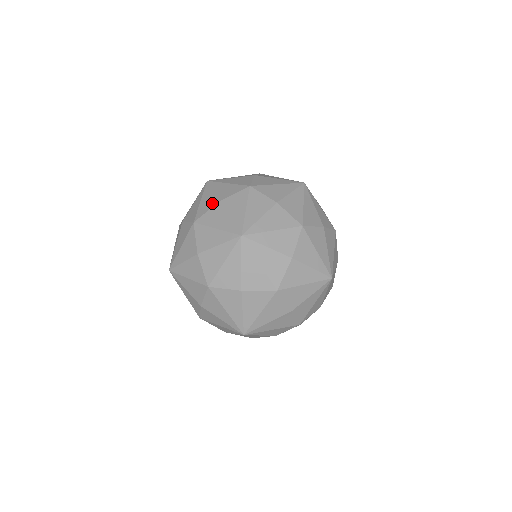
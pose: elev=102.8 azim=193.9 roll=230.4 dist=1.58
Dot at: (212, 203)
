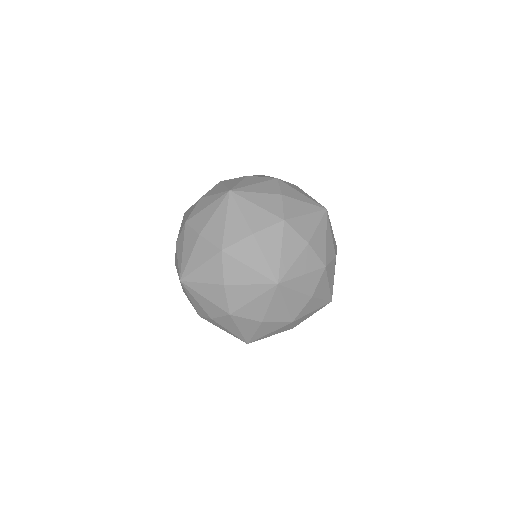
Dot at: occluded
